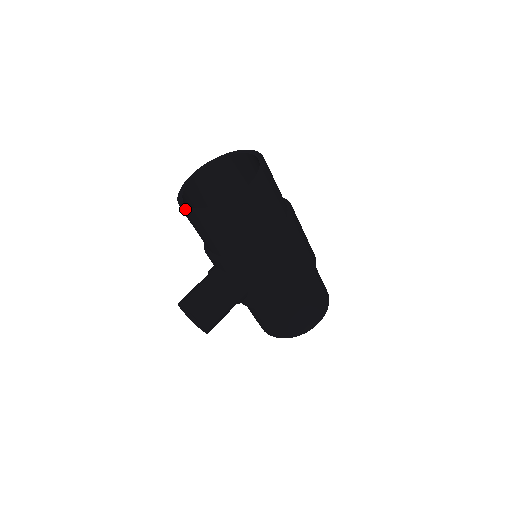
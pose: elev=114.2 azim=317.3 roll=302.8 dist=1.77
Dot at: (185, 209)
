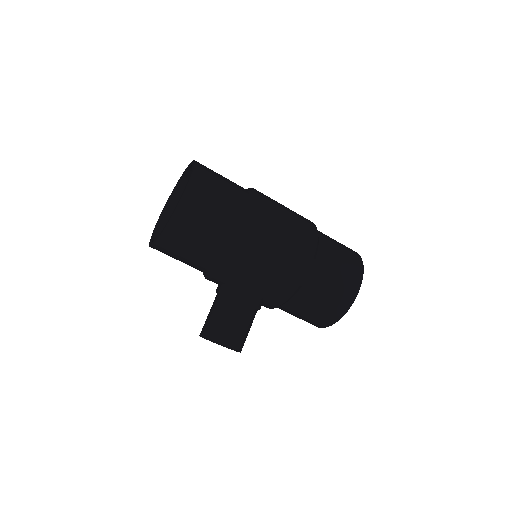
Dot at: (151, 245)
